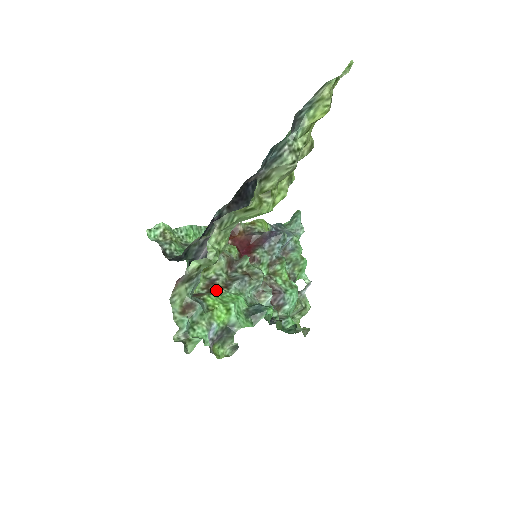
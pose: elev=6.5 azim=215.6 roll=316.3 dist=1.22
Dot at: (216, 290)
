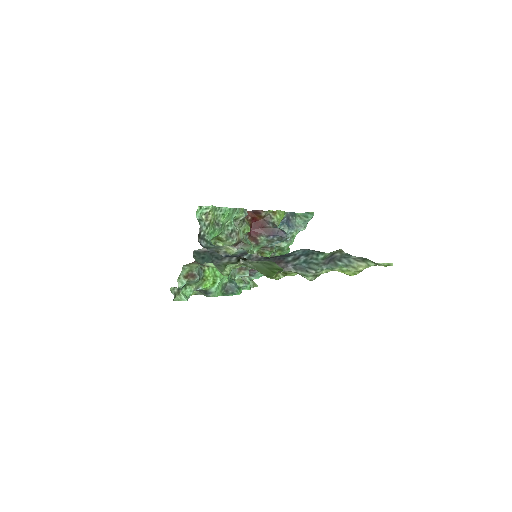
Dot at: occluded
